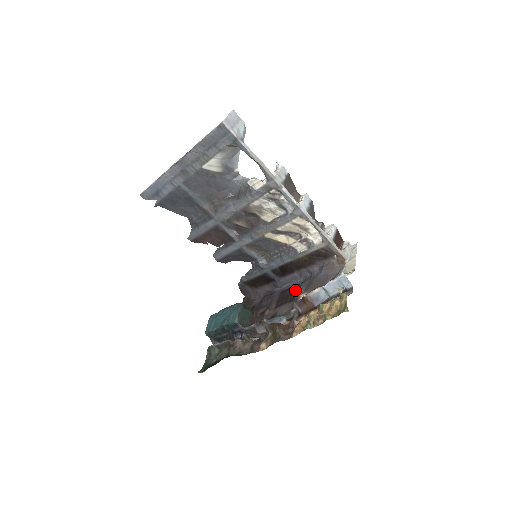
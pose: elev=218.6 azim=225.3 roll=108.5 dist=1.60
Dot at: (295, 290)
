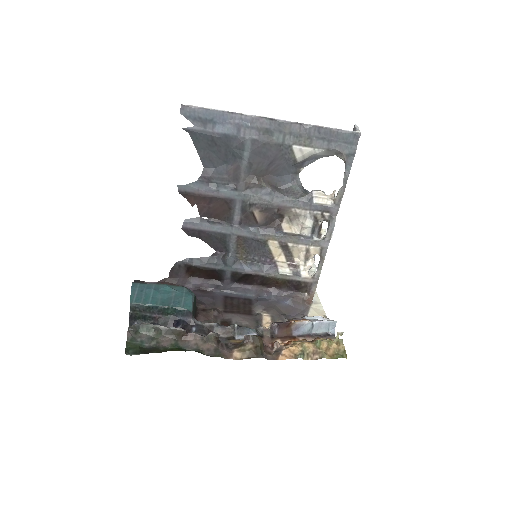
Dot at: (249, 304)
